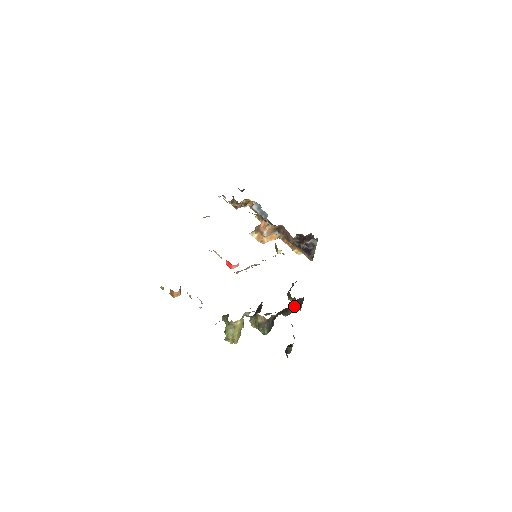
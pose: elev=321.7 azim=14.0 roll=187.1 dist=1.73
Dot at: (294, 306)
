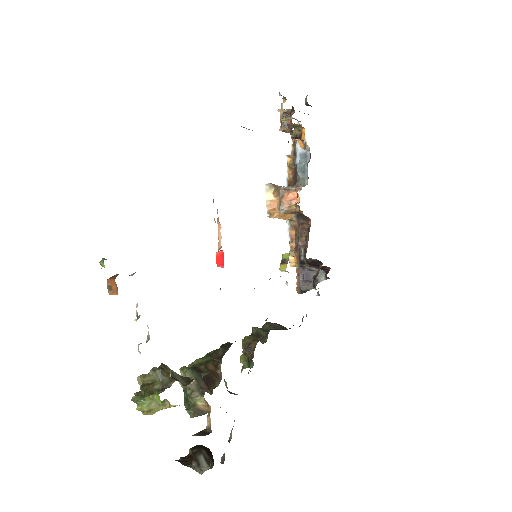
Dot at: occluded
